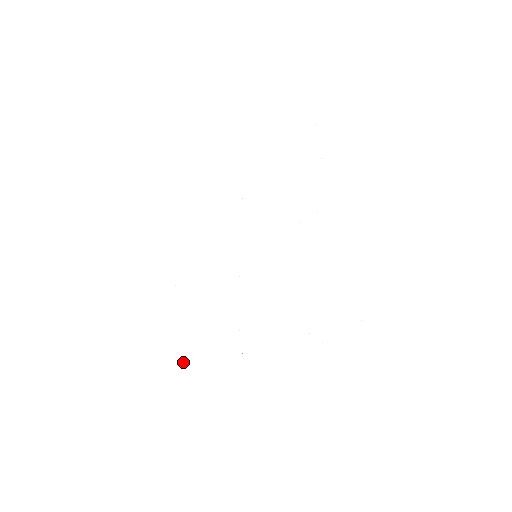
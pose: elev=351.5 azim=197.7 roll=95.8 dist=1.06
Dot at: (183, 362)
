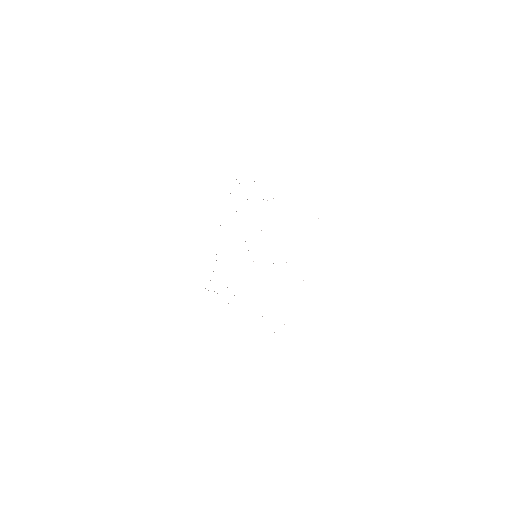
Dot at: occluded
